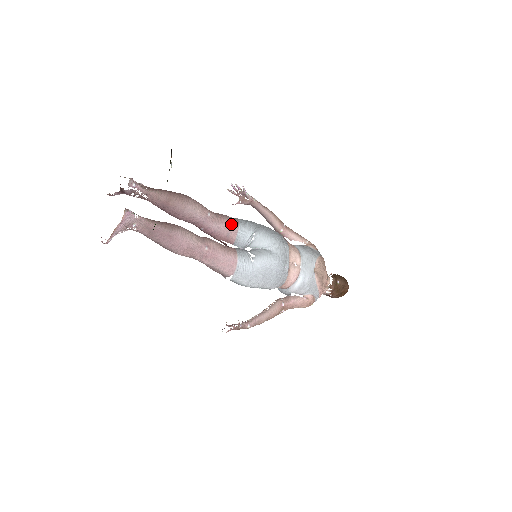
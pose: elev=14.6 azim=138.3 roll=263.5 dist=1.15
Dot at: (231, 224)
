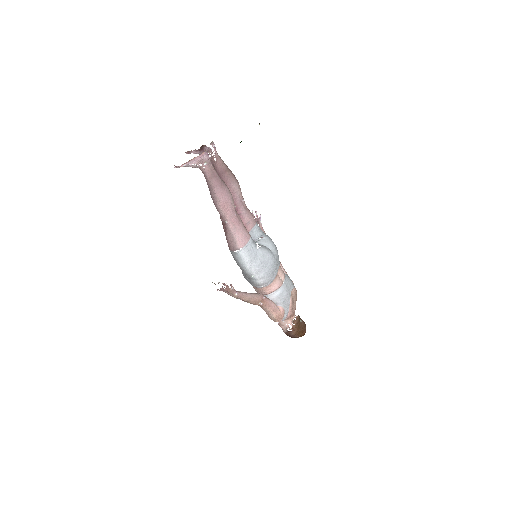
Dot at: (253, 218)
